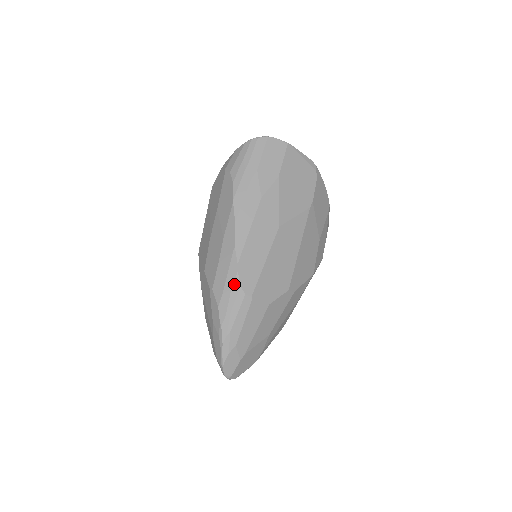
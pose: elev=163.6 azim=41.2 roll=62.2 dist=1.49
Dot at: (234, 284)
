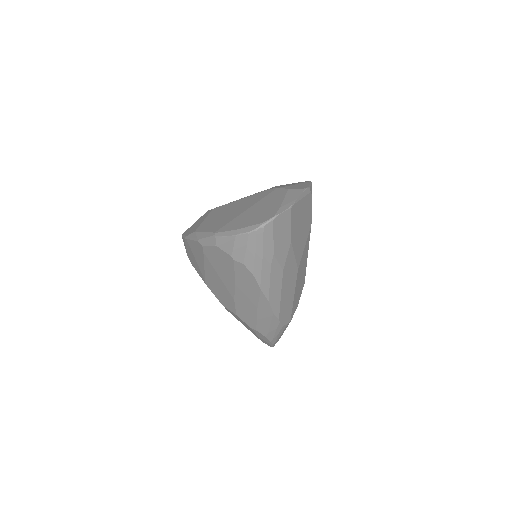
Dot at: (278, 327)
